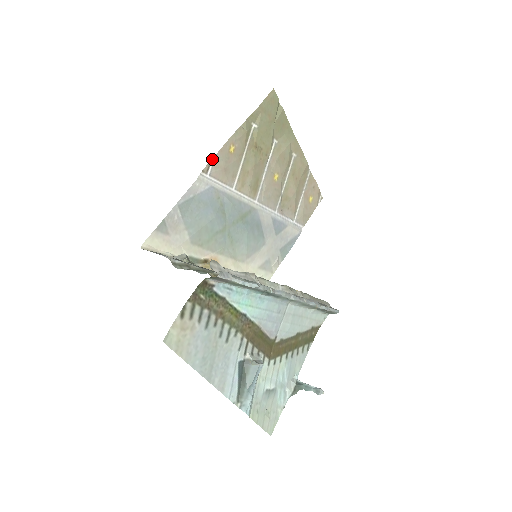
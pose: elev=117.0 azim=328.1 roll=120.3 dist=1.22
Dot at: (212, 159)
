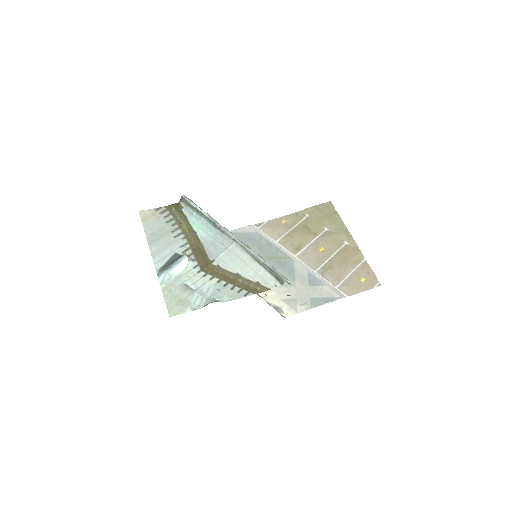
Dot at: (265, 222)
